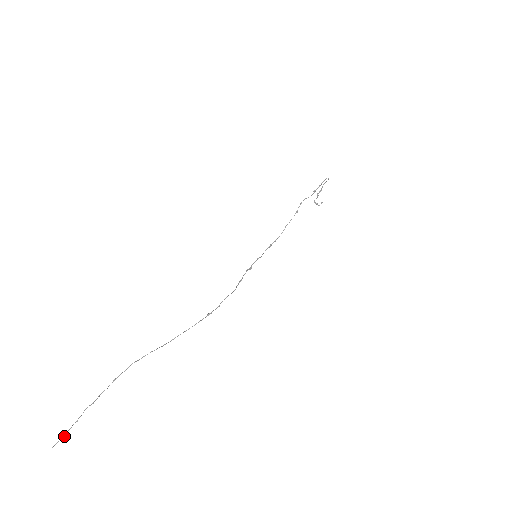
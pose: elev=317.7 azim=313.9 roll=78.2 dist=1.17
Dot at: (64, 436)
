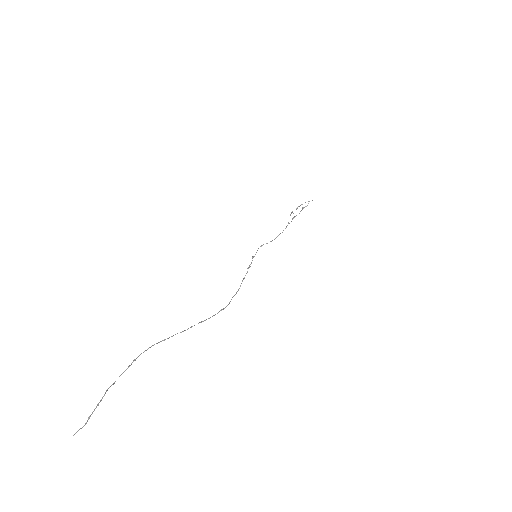
Dot at: occluded
